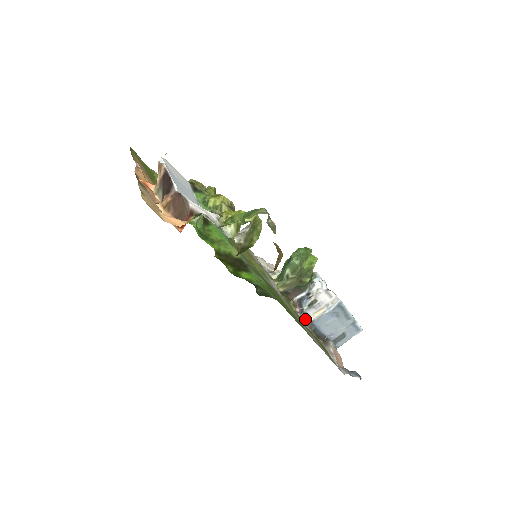
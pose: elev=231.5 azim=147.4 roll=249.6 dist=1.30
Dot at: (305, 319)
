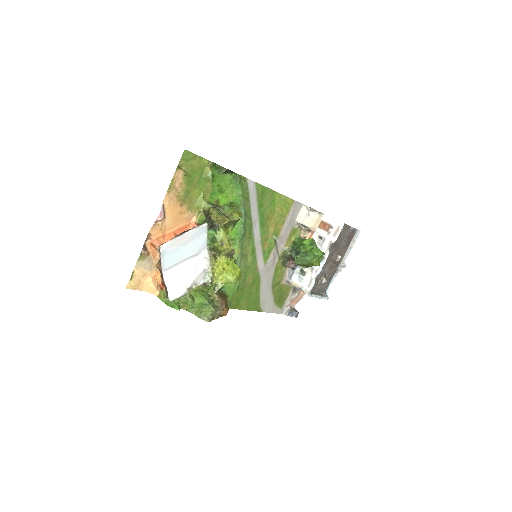
Dot at: (288, 277)
